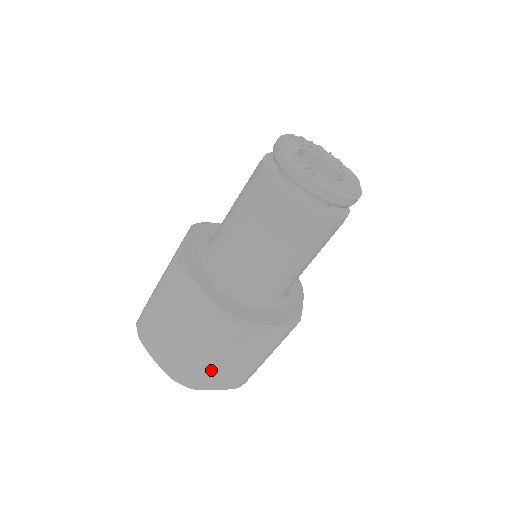
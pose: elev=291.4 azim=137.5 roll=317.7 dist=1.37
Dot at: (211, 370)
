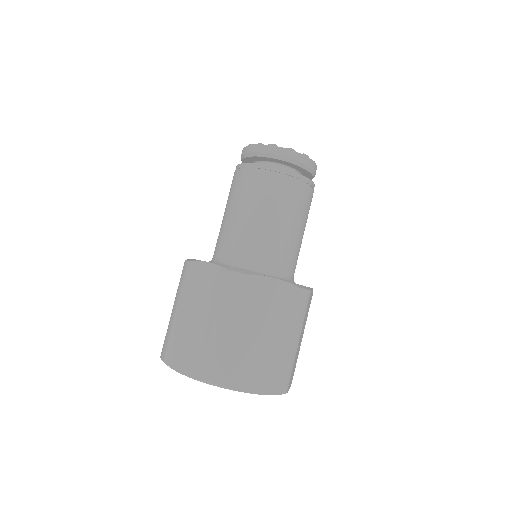
Dot at: (234, 350)
